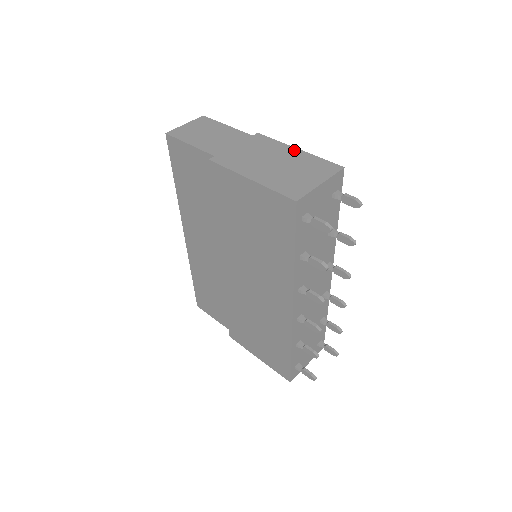
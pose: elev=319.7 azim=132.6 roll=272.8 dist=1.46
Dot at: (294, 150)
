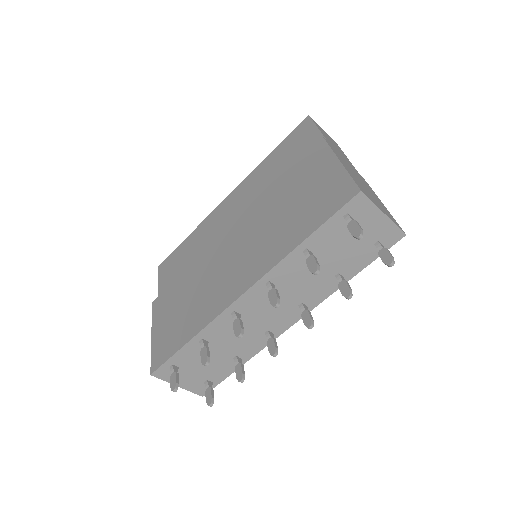
Dot at: (380, 200)
